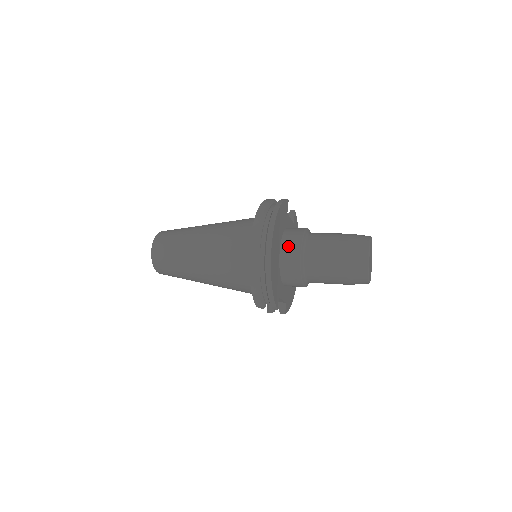
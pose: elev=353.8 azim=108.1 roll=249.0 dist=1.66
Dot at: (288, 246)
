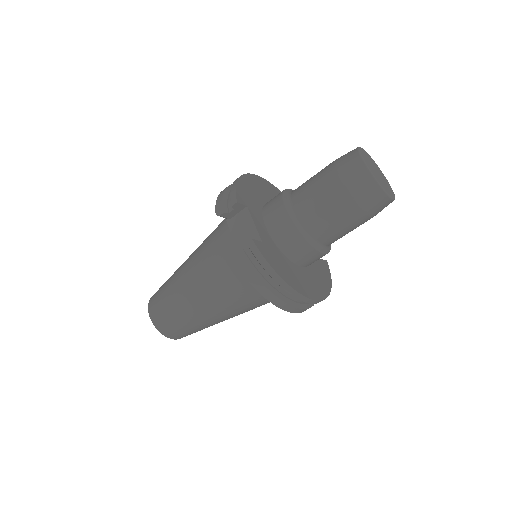
Dot at: occluded
